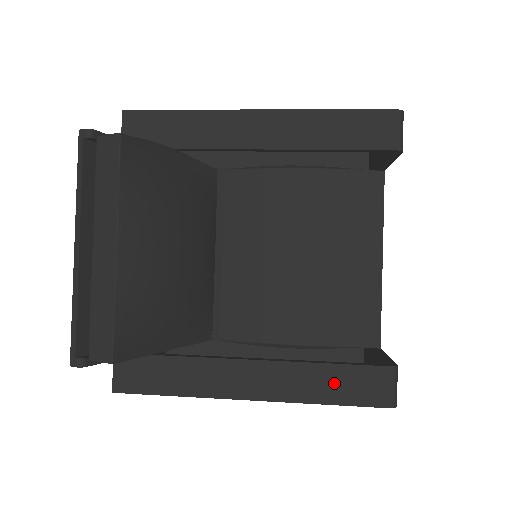
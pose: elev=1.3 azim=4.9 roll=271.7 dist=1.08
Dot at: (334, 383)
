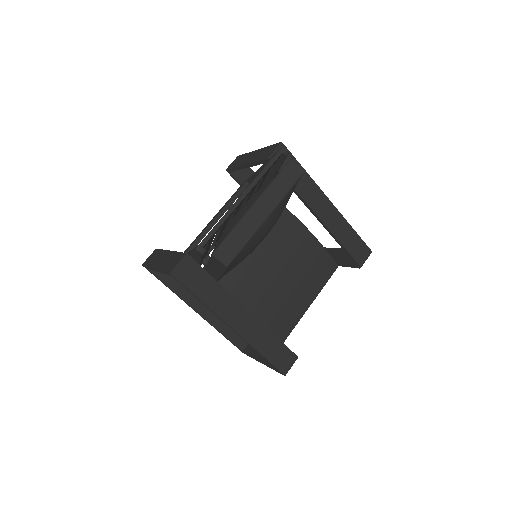
Dot at: (272, 347)
